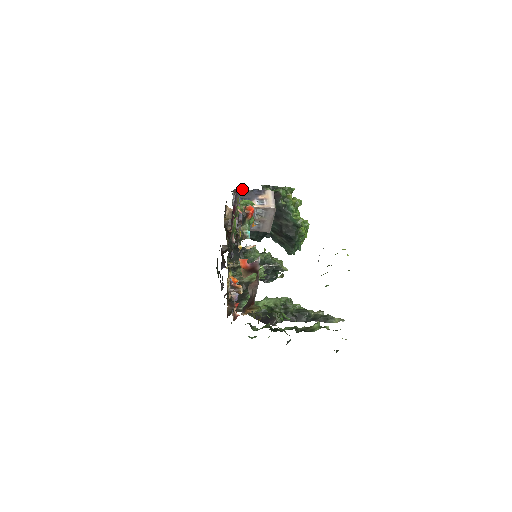
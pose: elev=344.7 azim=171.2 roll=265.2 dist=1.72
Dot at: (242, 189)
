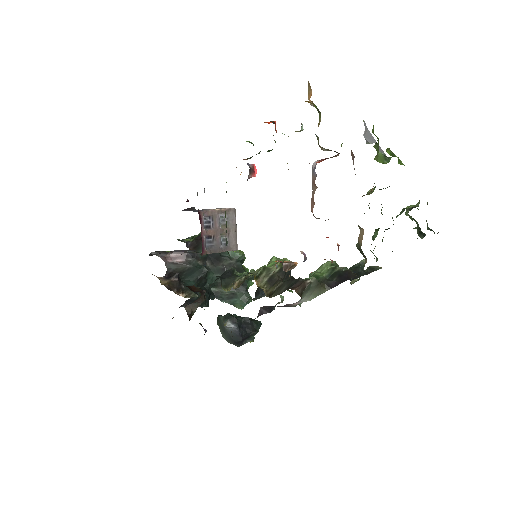
Dot at: (184, 209)
